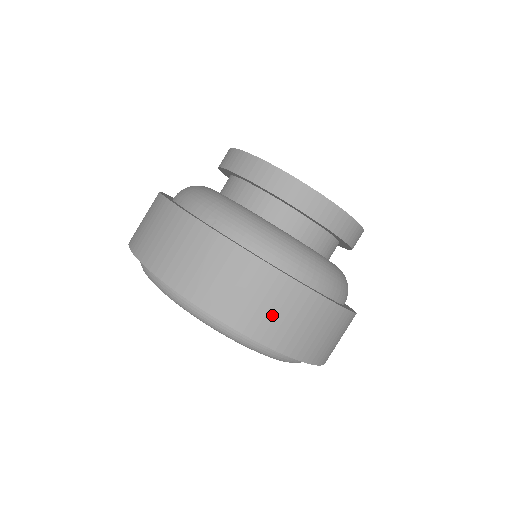
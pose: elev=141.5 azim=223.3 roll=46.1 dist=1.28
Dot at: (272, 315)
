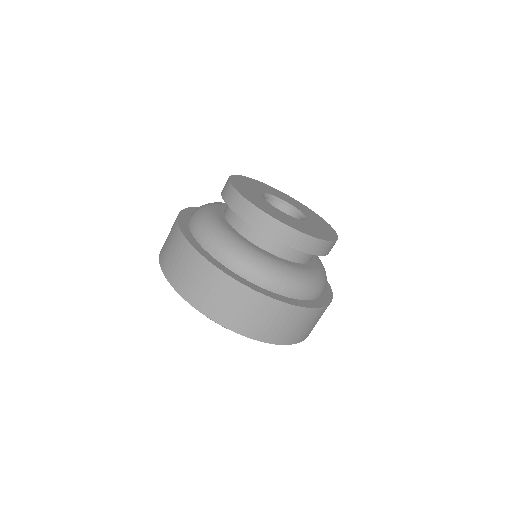
Dot at: (299, 330)
